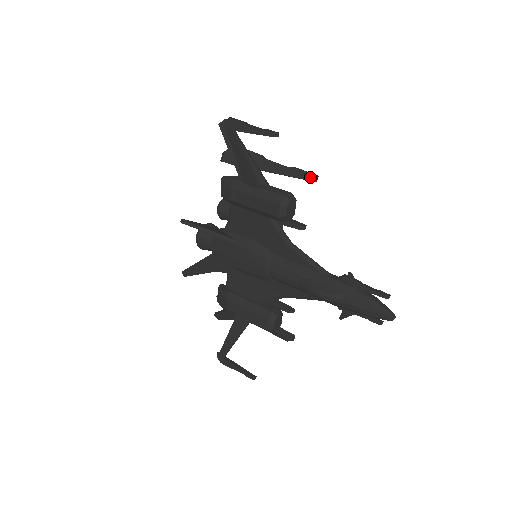
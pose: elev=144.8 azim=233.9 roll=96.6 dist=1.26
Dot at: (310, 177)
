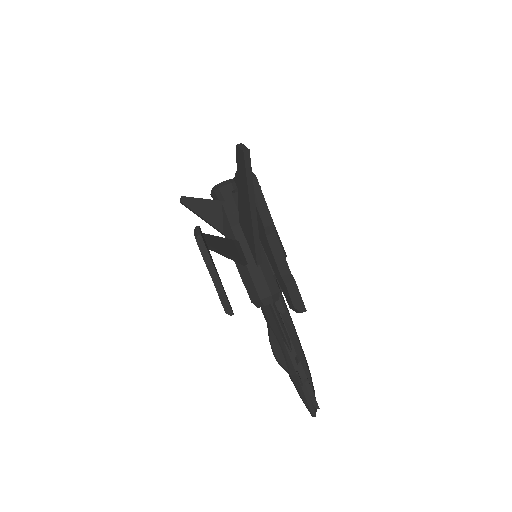
Dot at: (293, 309)
